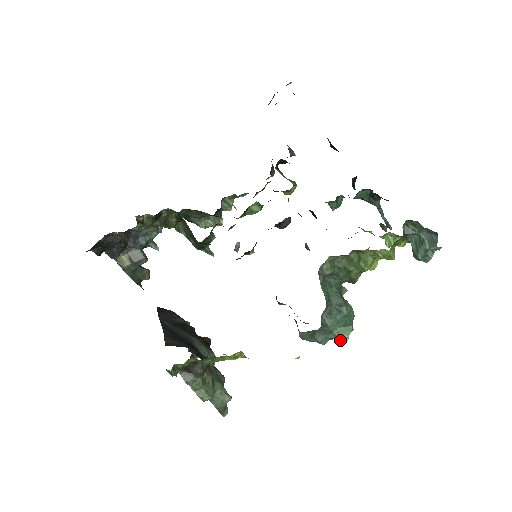
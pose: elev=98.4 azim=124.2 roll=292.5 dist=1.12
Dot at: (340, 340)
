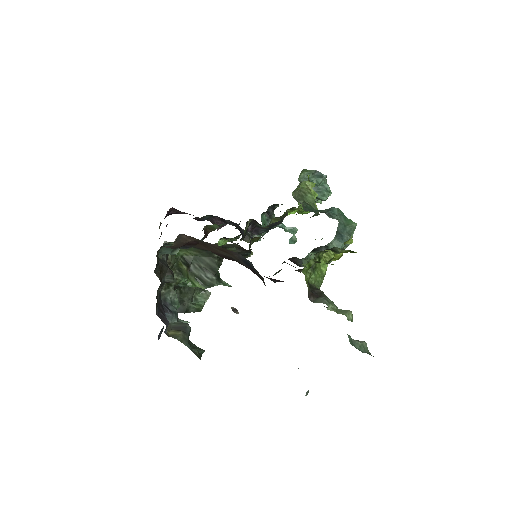
Dot at: (354, 227)
